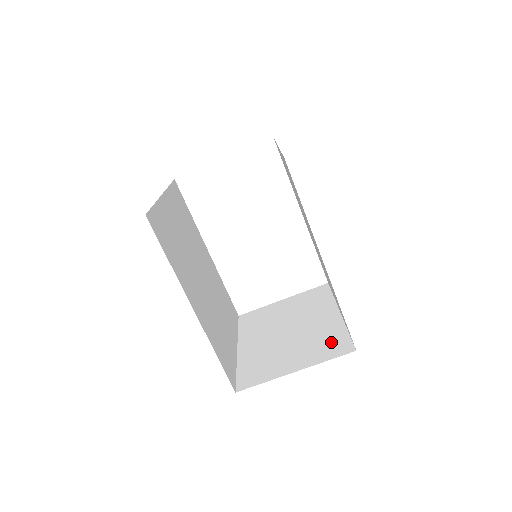
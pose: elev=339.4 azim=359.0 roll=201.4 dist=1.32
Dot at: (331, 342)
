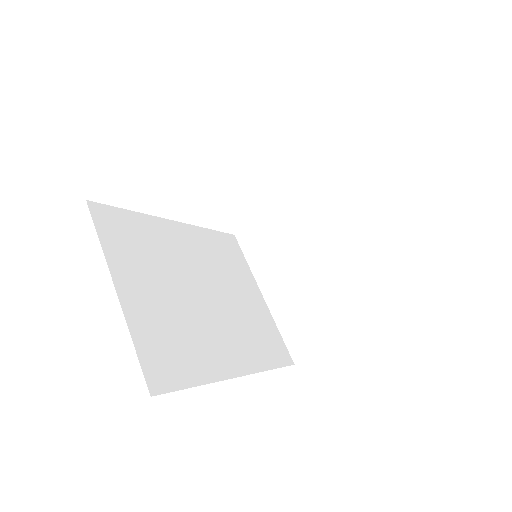
Dot at: (369, 289)
